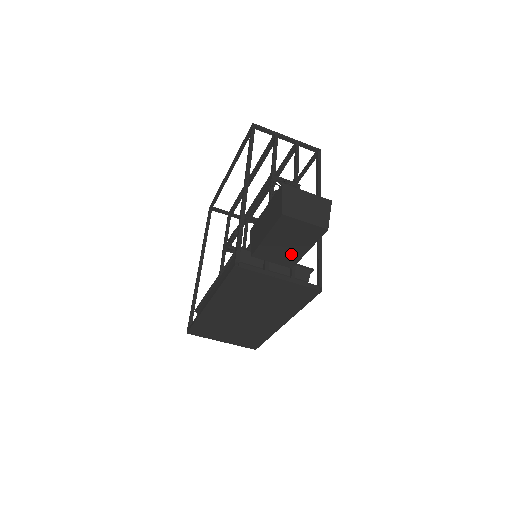
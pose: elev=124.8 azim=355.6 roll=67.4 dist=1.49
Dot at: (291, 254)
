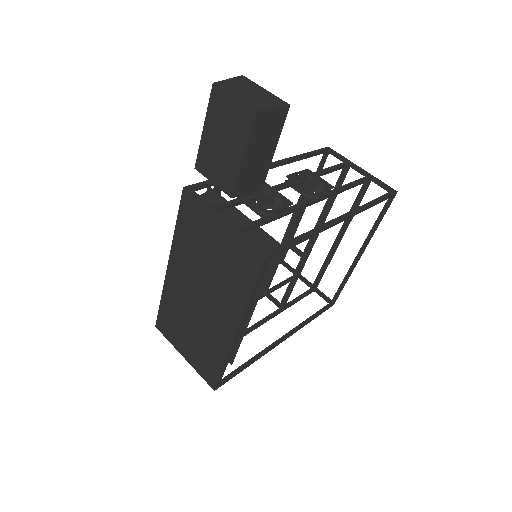
Dot at: (228, 166)
